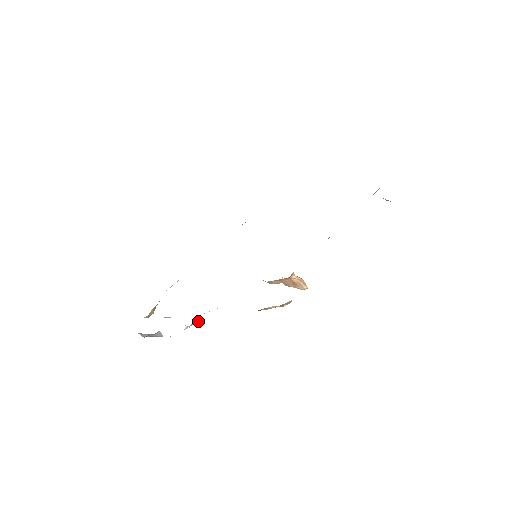
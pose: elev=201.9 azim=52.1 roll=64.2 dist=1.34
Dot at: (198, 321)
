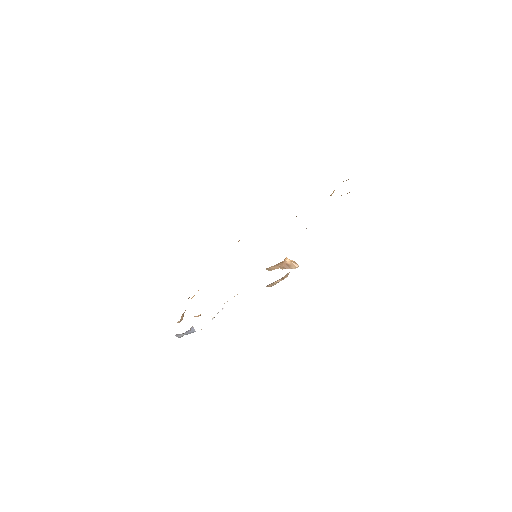
Dot at: (222, 309)
